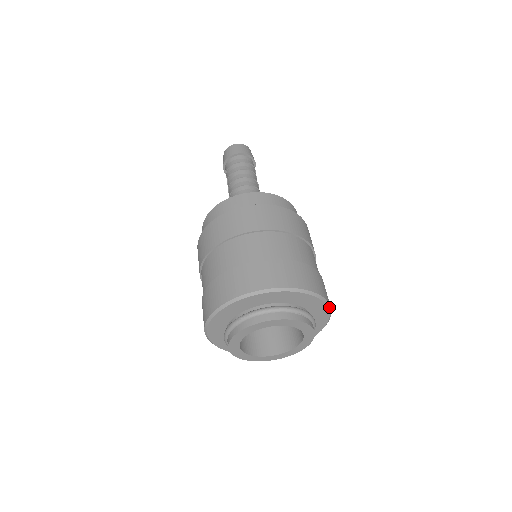
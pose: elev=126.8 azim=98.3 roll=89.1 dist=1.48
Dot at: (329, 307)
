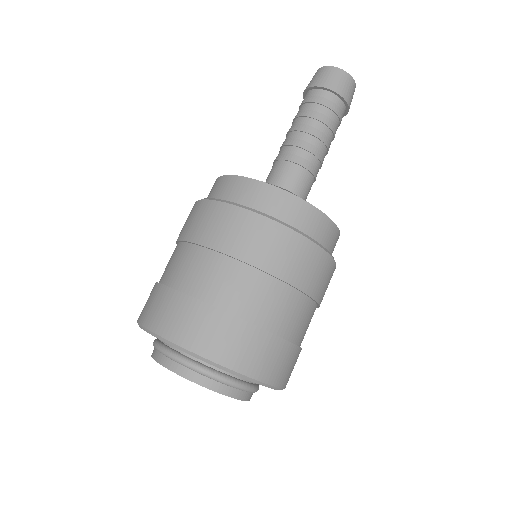
Dot at: (248, 378)
